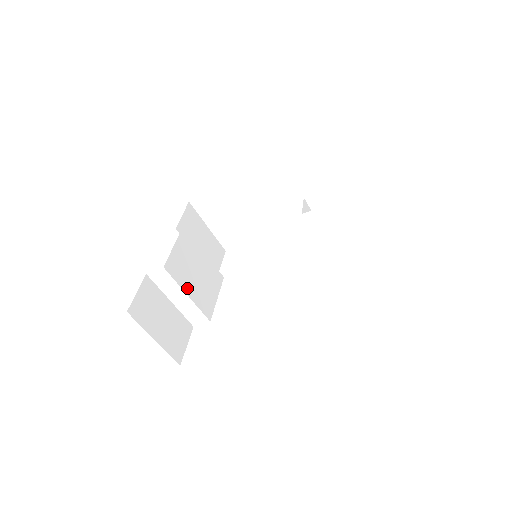
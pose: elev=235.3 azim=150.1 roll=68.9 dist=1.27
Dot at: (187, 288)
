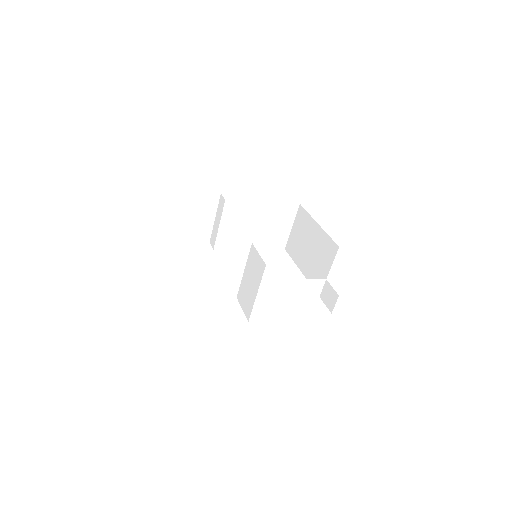
Dot at: (224, 223)
